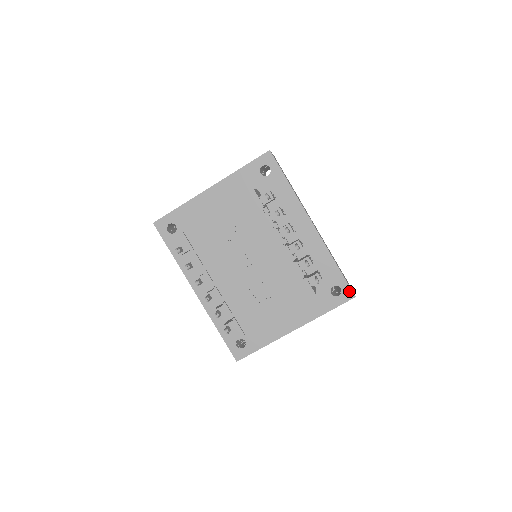
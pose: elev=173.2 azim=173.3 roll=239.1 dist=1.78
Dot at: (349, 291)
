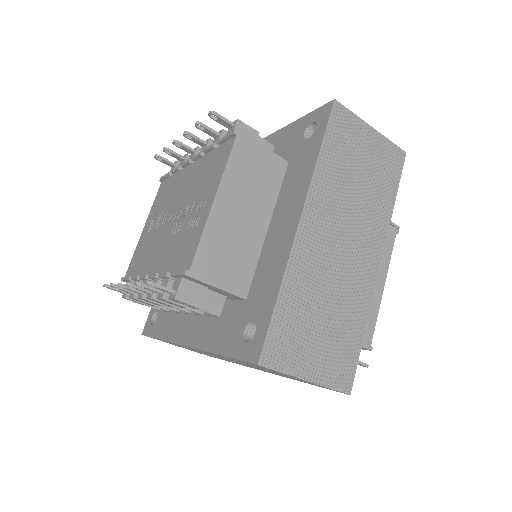
Dot at: (323, 109)
